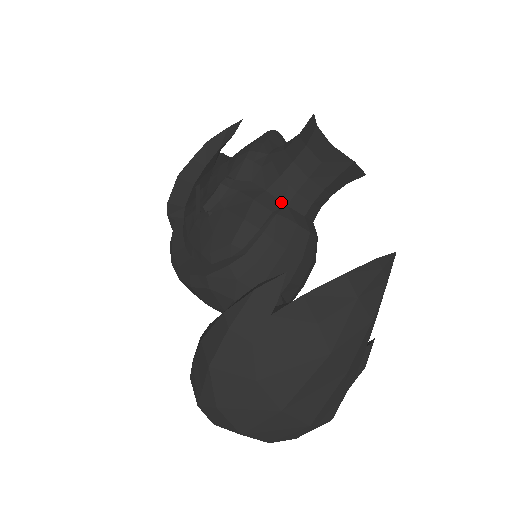
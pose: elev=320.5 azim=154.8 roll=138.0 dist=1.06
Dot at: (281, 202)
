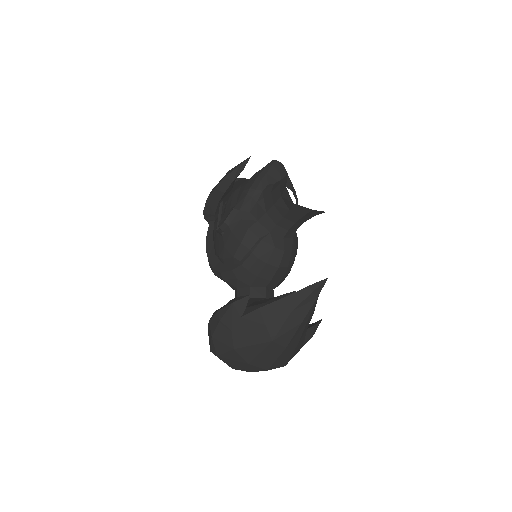
Dot at: (266, 230)
